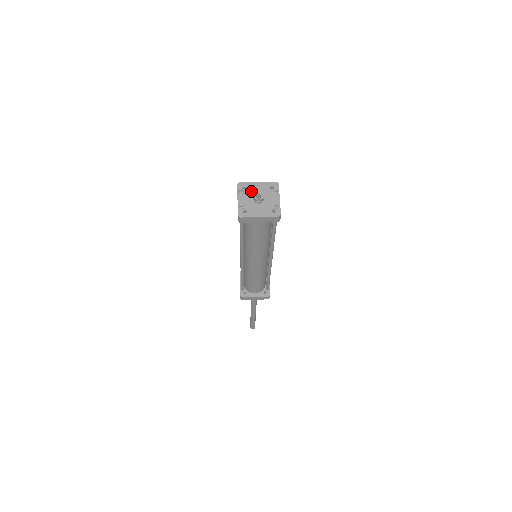
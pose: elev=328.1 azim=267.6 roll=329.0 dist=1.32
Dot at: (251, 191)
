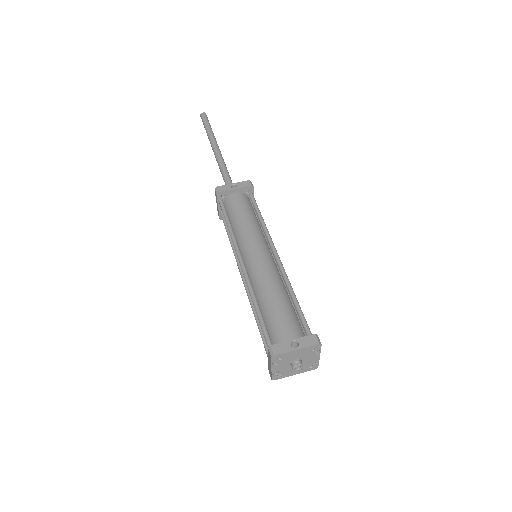
Dot at: (288, 359)
